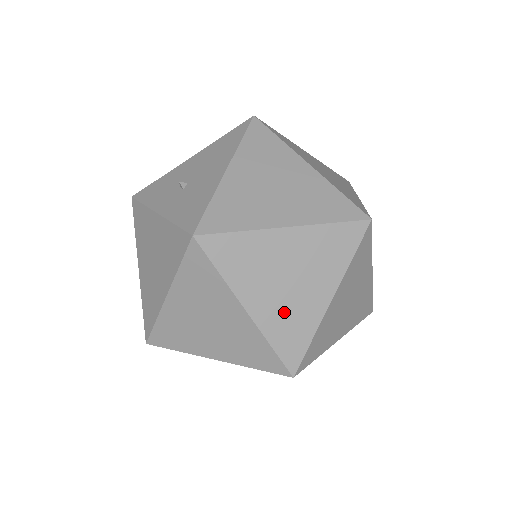
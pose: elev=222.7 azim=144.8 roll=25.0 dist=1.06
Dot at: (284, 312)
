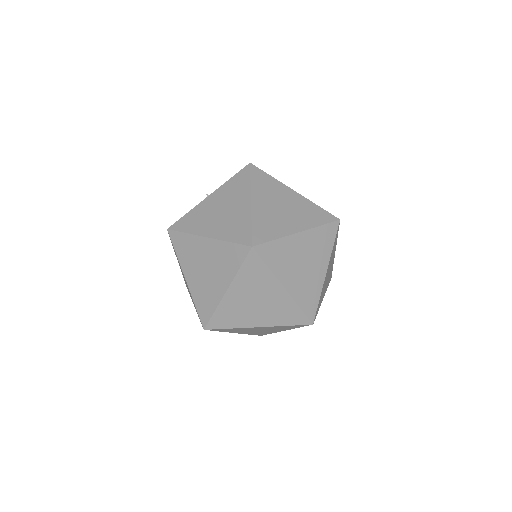
Dot at: occluded
